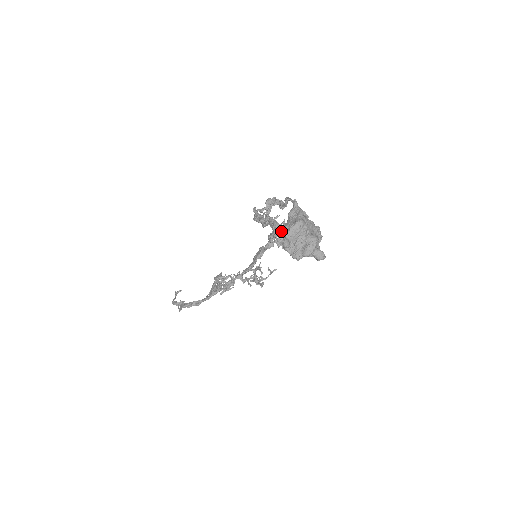
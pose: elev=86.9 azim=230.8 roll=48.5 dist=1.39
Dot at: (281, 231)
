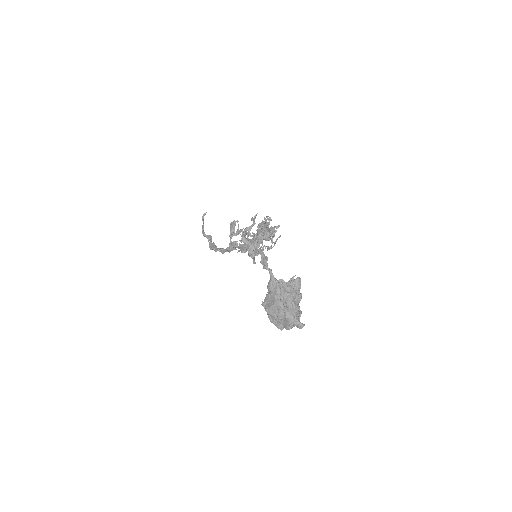
Dot at: (264, 302)
